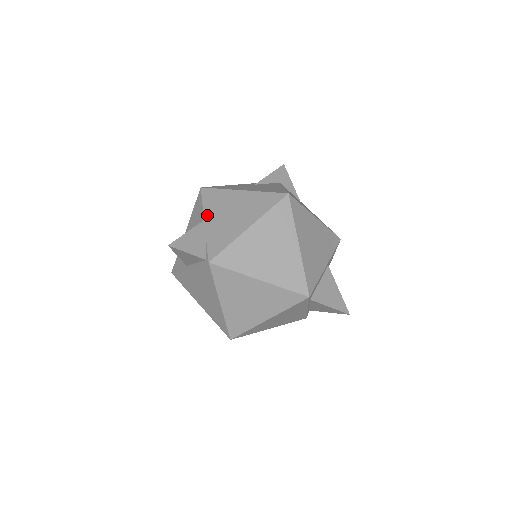
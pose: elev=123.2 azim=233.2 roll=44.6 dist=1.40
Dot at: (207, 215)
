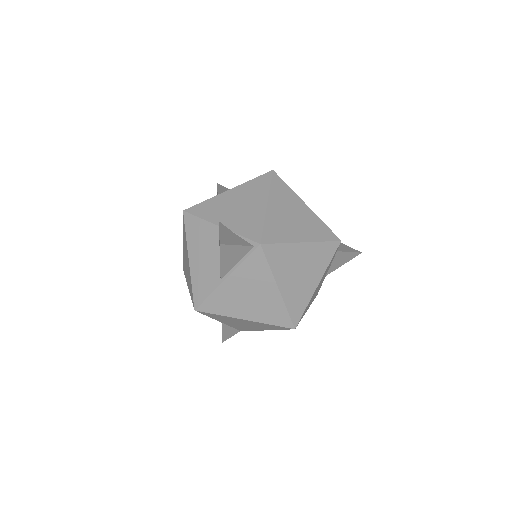
Dot at: (216, 221)
